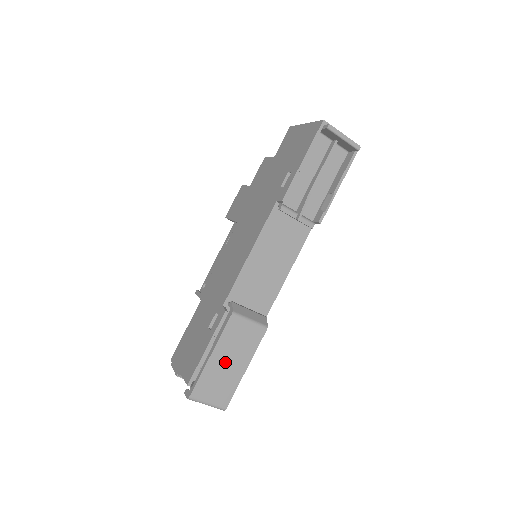
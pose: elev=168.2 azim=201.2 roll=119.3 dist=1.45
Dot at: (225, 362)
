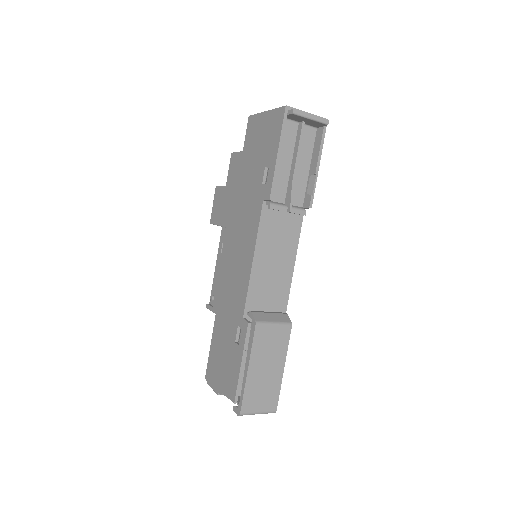
Dot at: (263, 370)
